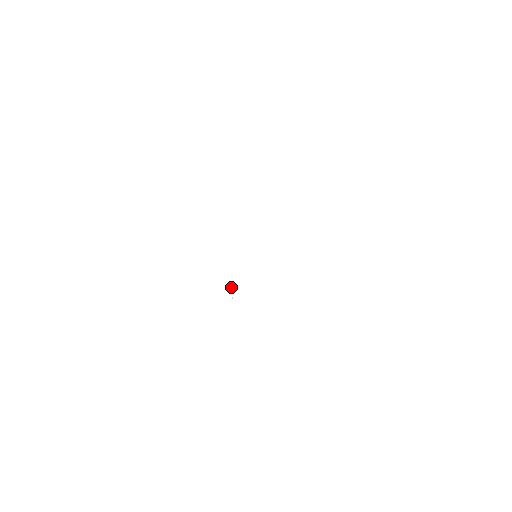
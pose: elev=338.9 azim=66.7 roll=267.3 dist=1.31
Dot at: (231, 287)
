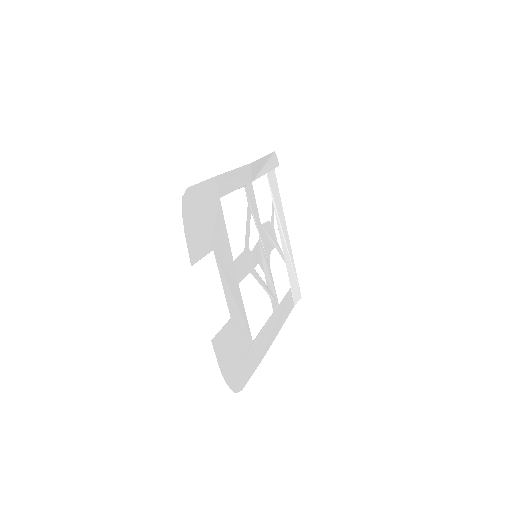
Dot at: (288, 275)
